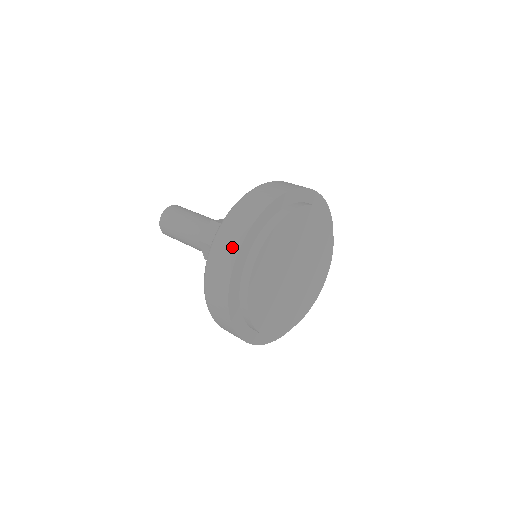
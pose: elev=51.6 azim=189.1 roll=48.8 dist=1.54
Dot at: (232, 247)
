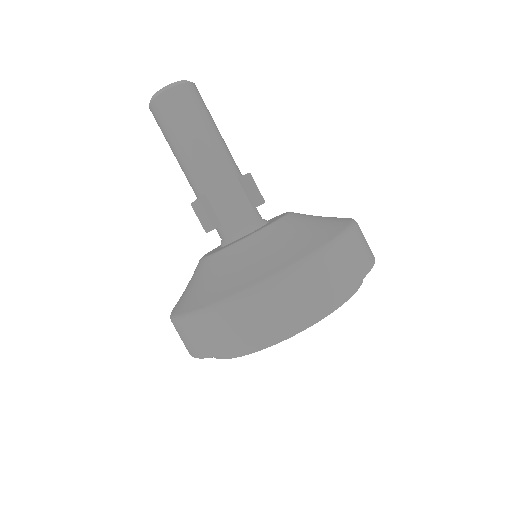
Dot at: (271, 323)
